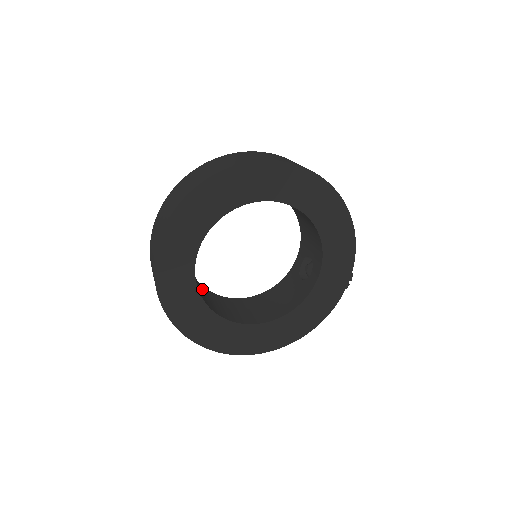
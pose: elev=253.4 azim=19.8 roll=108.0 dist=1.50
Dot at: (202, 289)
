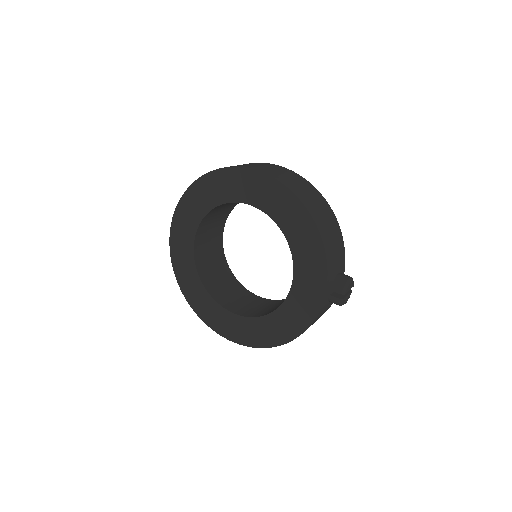
Dot at: (229, 282)
